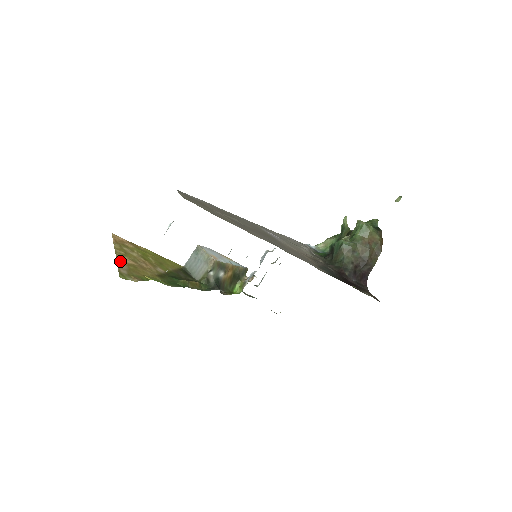
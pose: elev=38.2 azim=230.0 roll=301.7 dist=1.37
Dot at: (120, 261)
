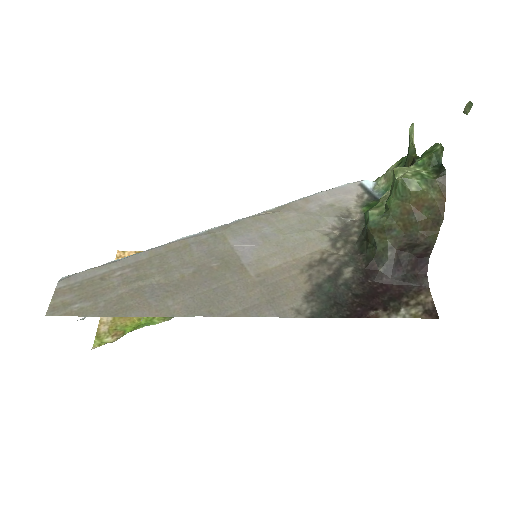
Dot at: occluded
